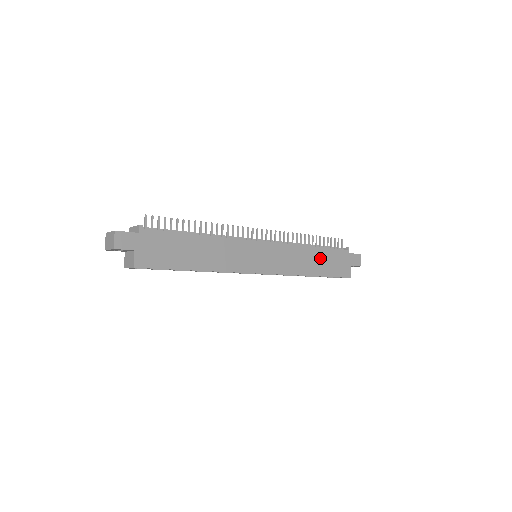
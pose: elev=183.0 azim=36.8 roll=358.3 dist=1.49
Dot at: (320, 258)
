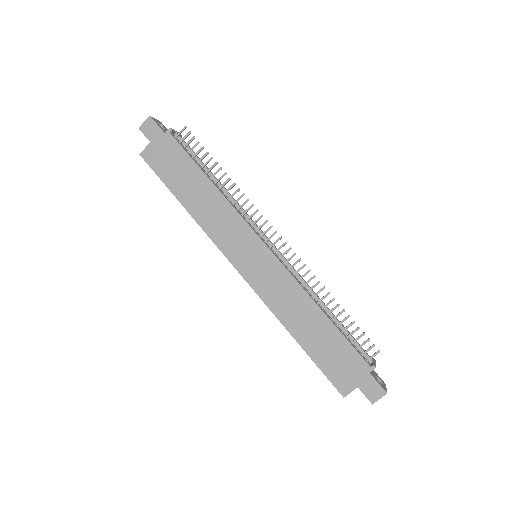
Dot at: (321, 332)
